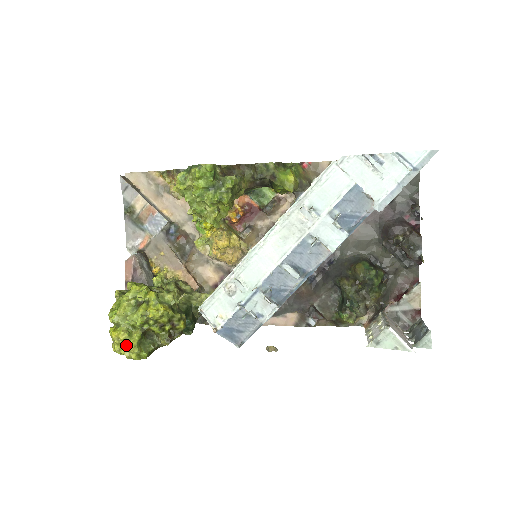
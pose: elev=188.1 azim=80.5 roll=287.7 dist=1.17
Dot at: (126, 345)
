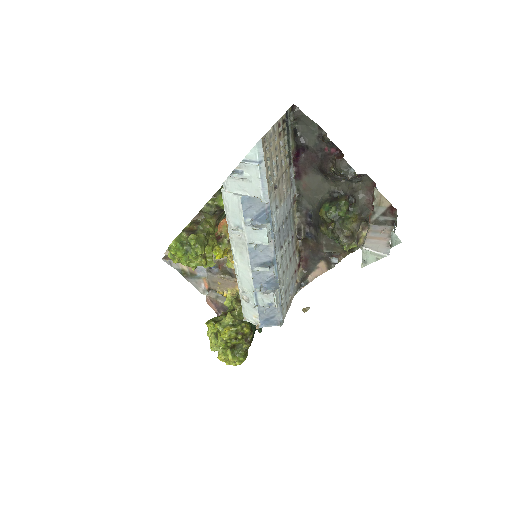
Dot at: occluded
